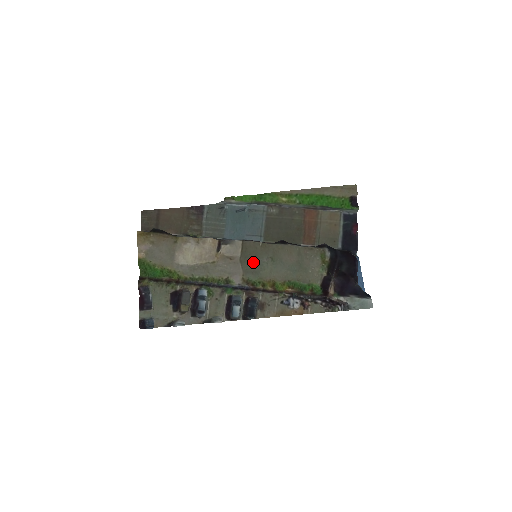
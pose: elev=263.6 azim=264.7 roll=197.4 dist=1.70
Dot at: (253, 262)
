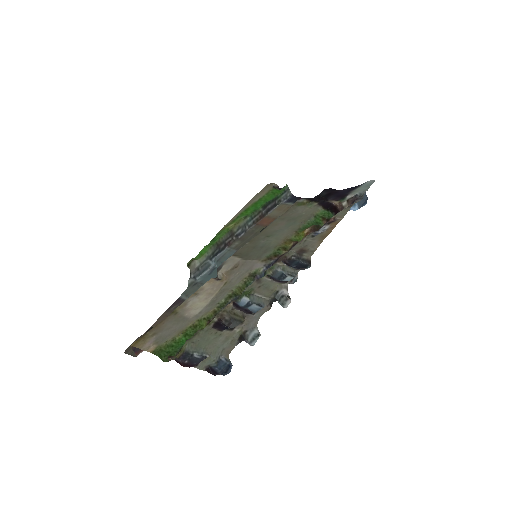
Dot at: (256, 250)
